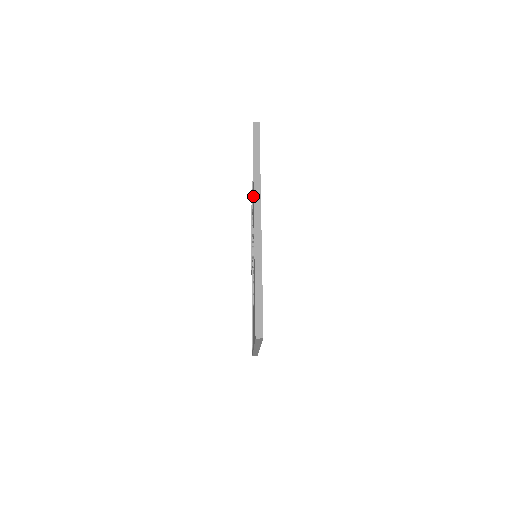
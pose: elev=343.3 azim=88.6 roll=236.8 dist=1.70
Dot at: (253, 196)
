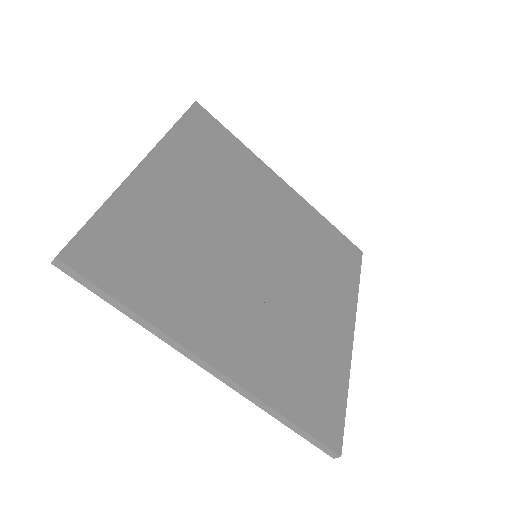
Dot at: occluded
